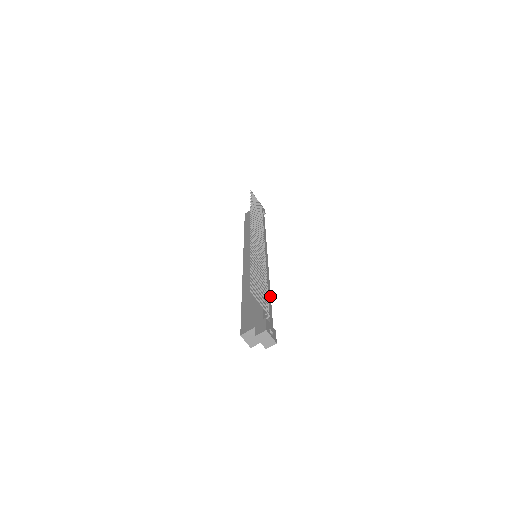
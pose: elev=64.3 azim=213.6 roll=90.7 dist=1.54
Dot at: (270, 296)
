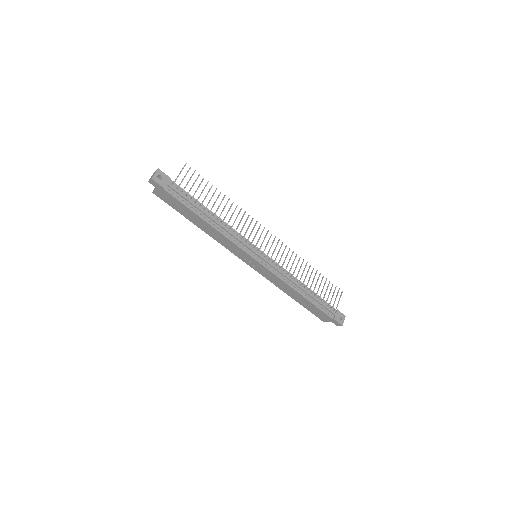
Dot at: (204, 219)
